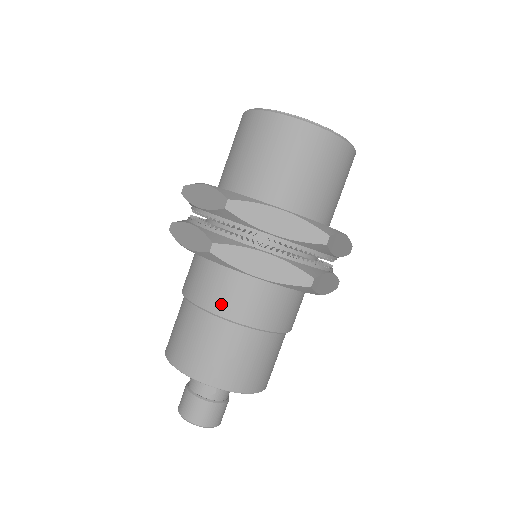
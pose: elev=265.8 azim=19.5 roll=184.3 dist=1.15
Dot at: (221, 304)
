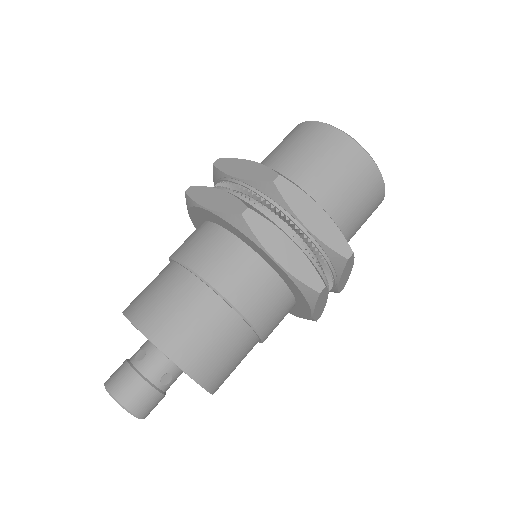
Dot at: (180, 248)
